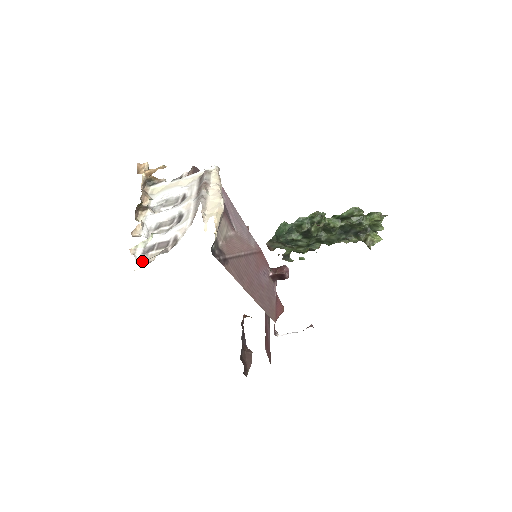
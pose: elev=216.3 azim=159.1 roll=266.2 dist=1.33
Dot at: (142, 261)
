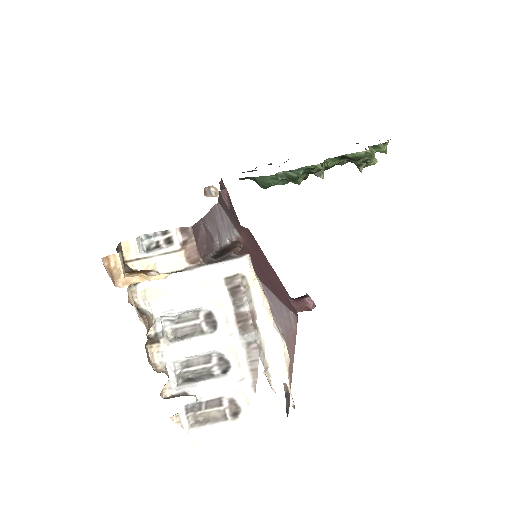
Dot at: (191, 424)
